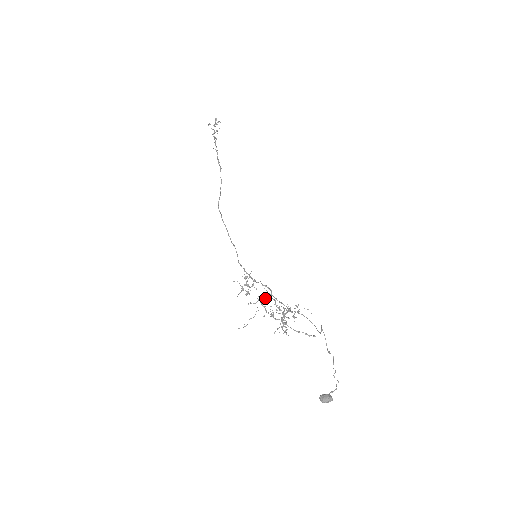
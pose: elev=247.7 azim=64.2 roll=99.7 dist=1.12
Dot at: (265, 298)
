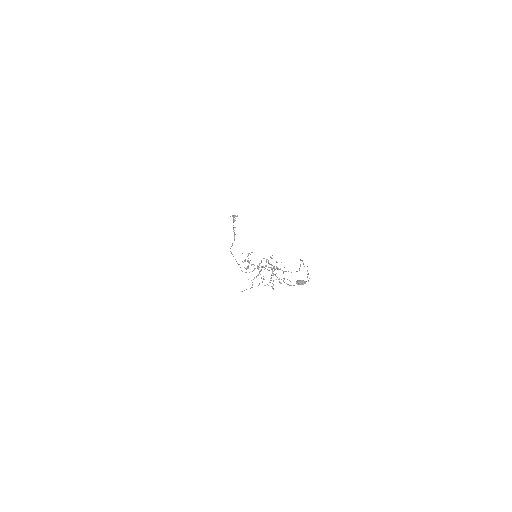
Dot at: (260, 274)
